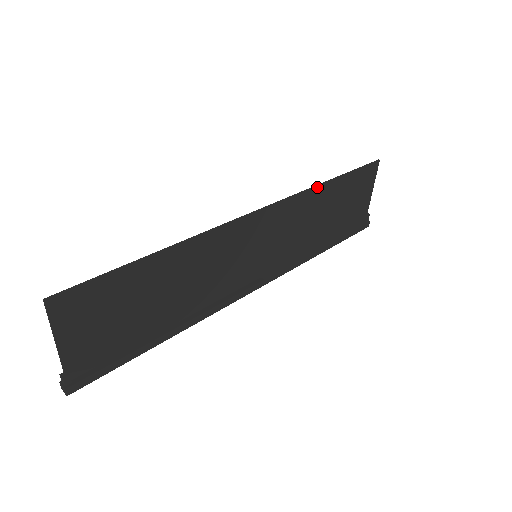
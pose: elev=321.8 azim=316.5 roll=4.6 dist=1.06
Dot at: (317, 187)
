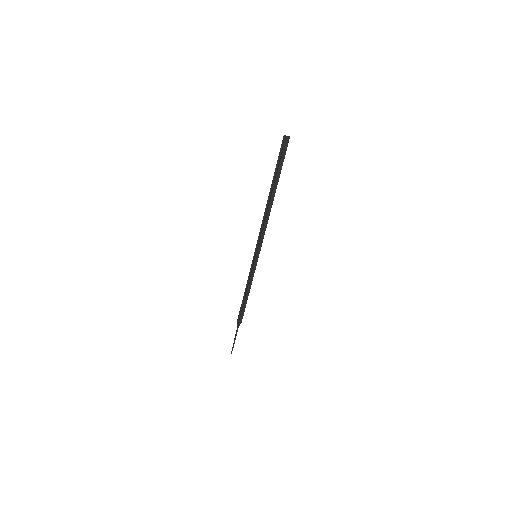
Dot at: (262, 234)
